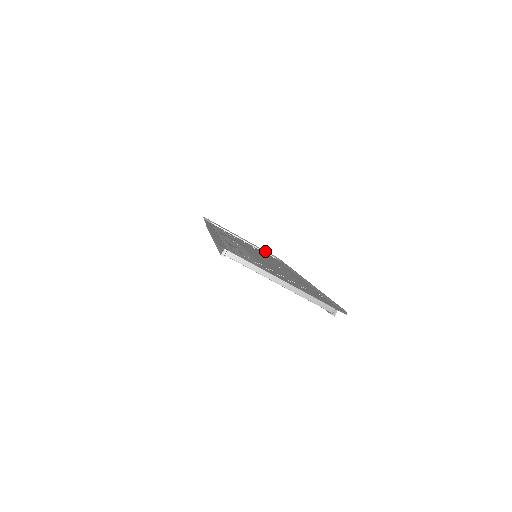
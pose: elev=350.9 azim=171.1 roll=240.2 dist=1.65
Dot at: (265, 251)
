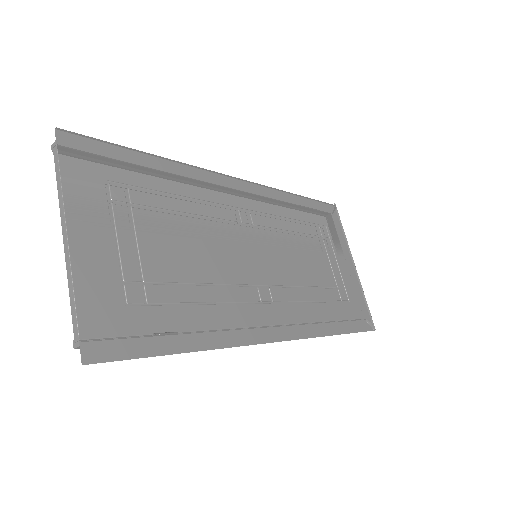
Dot at: occluded
